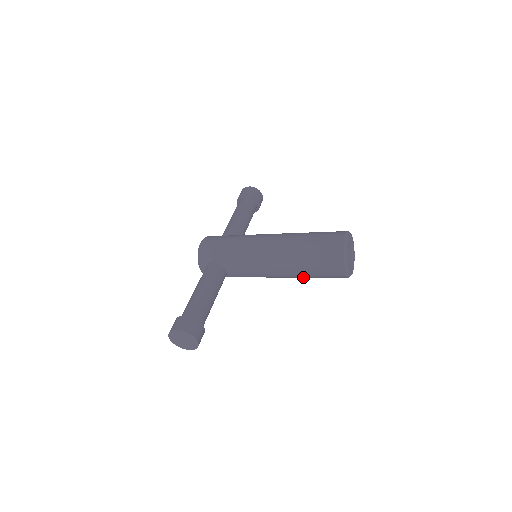
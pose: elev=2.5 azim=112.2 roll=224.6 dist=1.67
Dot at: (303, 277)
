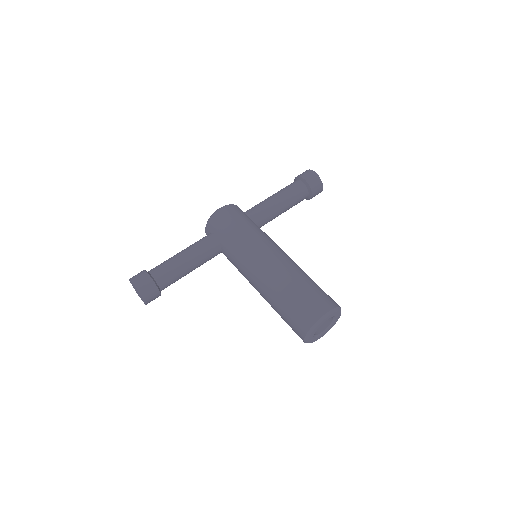
Dot at: occluded
